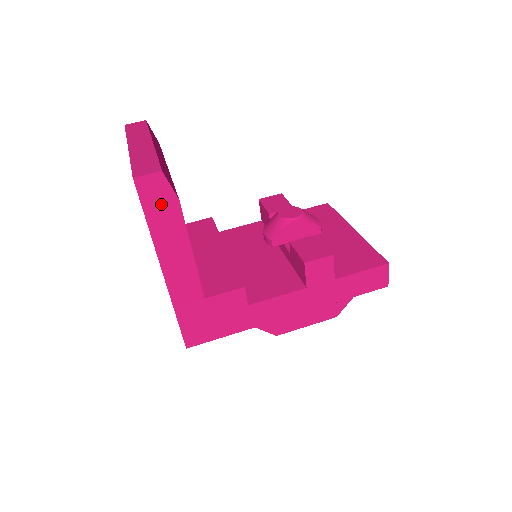
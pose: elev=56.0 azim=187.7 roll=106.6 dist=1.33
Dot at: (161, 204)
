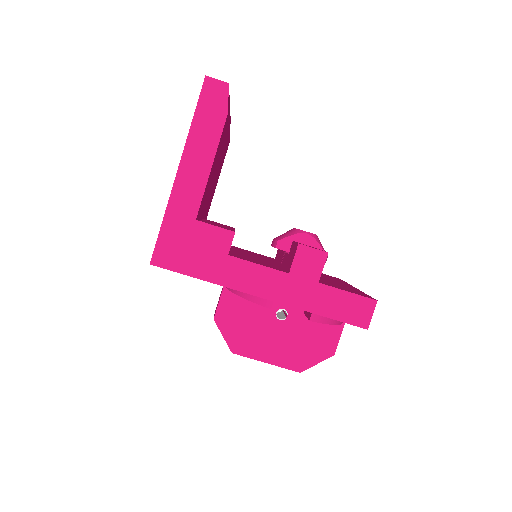
Dot at: (213, 109)
